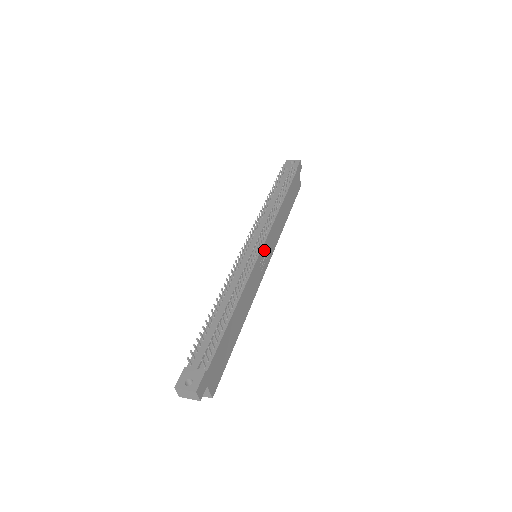
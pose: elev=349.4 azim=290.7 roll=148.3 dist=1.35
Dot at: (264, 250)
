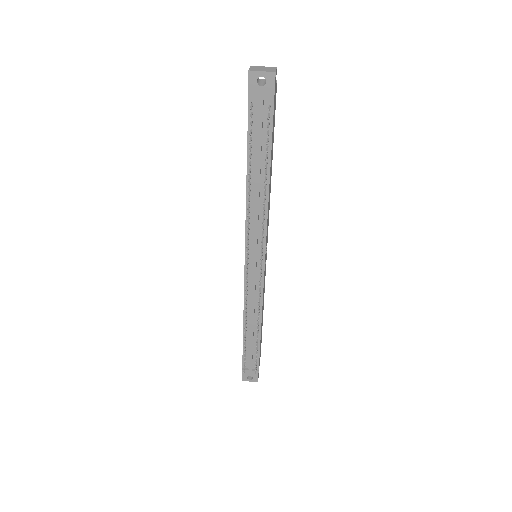
Dot at: (265, 258)
